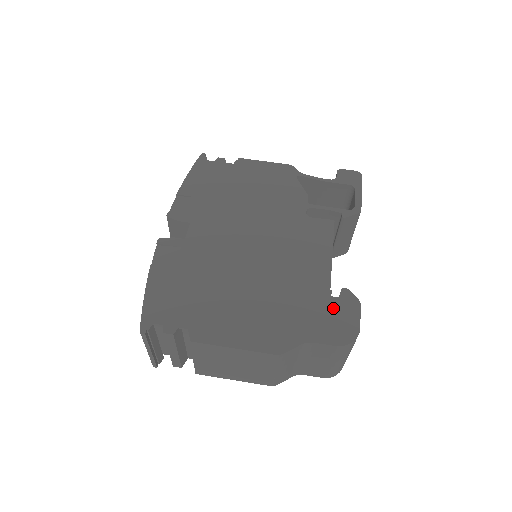
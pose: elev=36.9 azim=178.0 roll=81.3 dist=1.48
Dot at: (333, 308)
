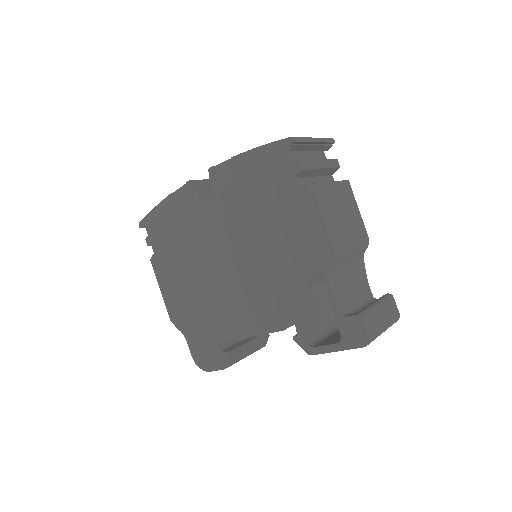
Dot at: (212, 349)
